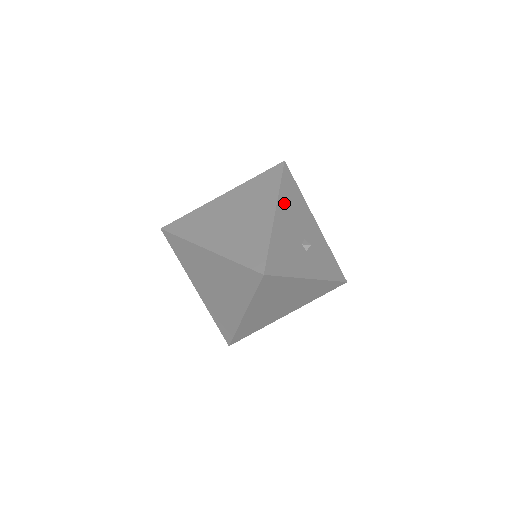
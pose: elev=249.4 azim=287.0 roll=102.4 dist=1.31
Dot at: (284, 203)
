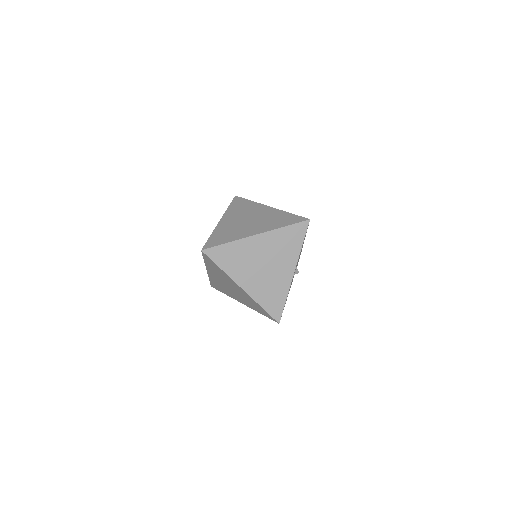
Dot at: occluded
